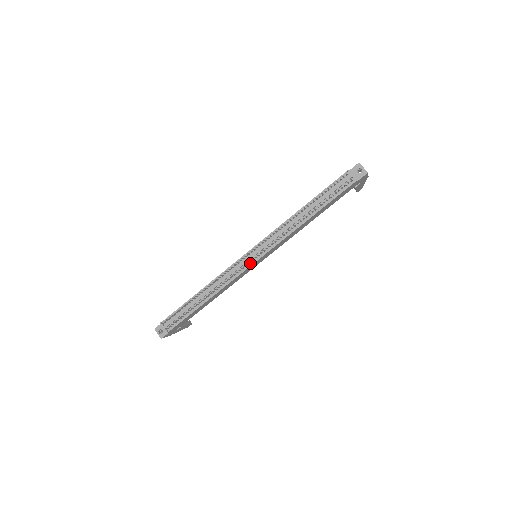
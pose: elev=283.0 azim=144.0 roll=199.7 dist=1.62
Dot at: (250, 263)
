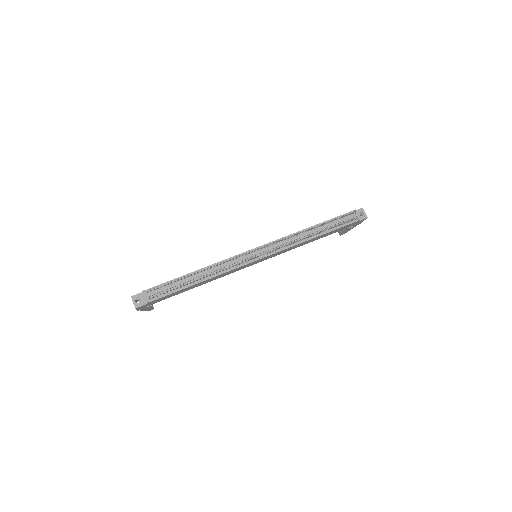
Dot at: (253, 259)
